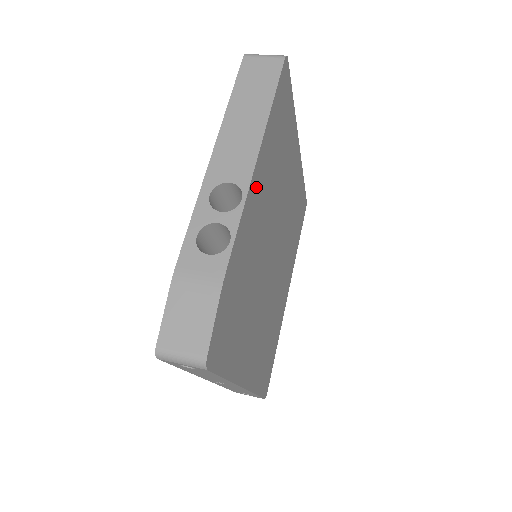
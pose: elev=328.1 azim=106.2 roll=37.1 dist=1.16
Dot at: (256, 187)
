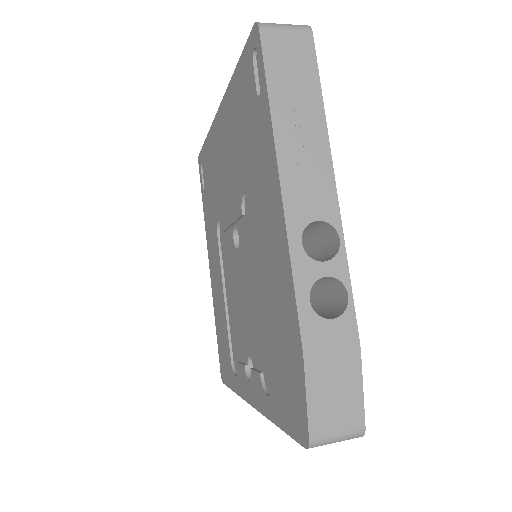
Dot at: occluded
